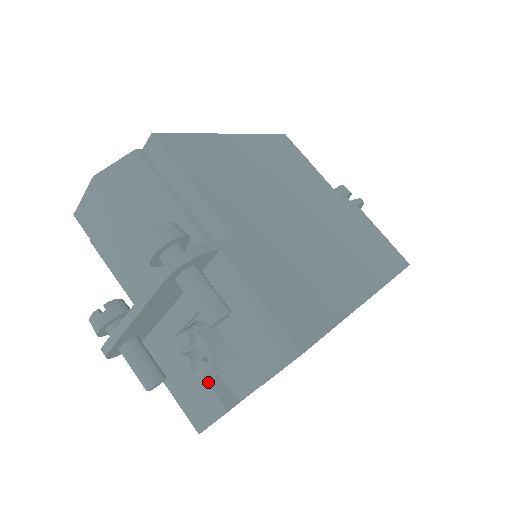
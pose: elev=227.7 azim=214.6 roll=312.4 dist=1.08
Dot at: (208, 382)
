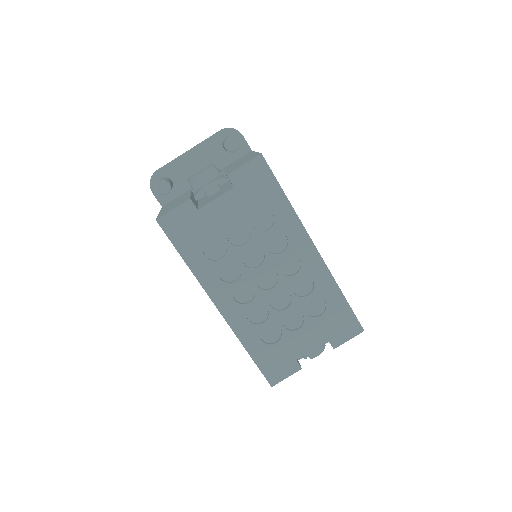
Dot at: (191, 196)
